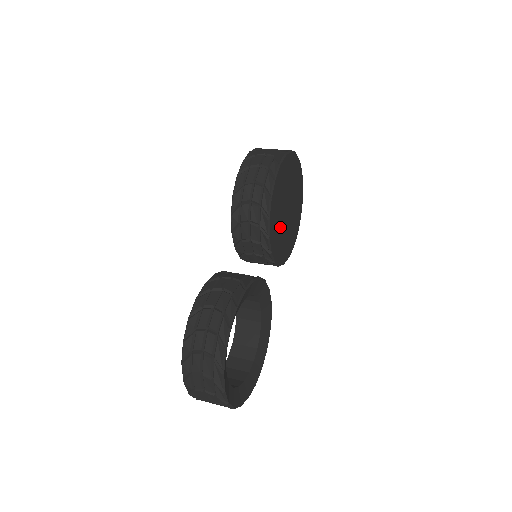
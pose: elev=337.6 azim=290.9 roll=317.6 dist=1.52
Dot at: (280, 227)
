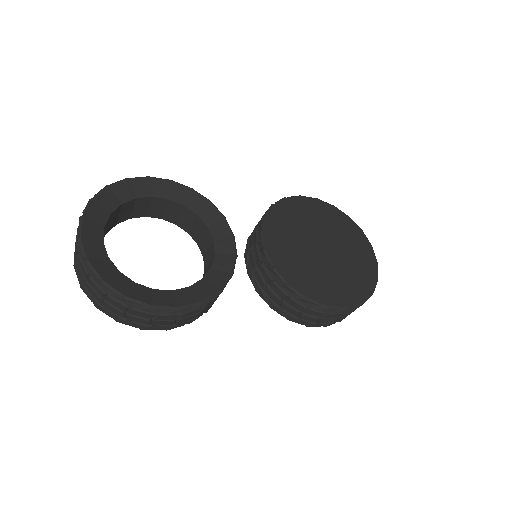
Dot at: (295, 238)
